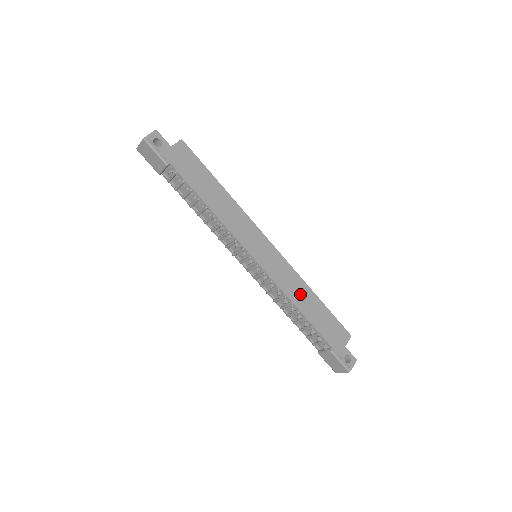
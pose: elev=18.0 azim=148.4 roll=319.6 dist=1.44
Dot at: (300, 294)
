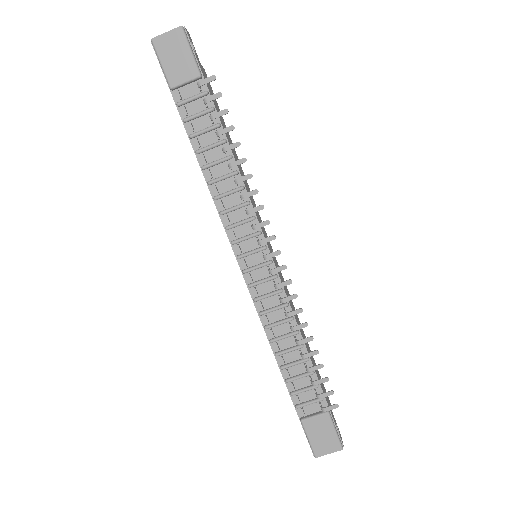
Dot at: (299, 323)
